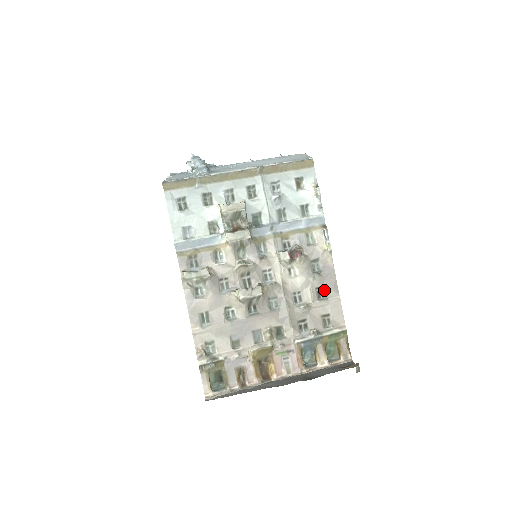
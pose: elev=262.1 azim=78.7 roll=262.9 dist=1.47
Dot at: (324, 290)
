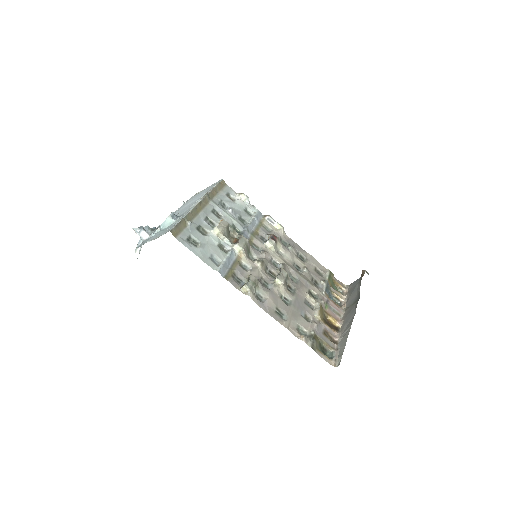
Dot at: (300, 255)
